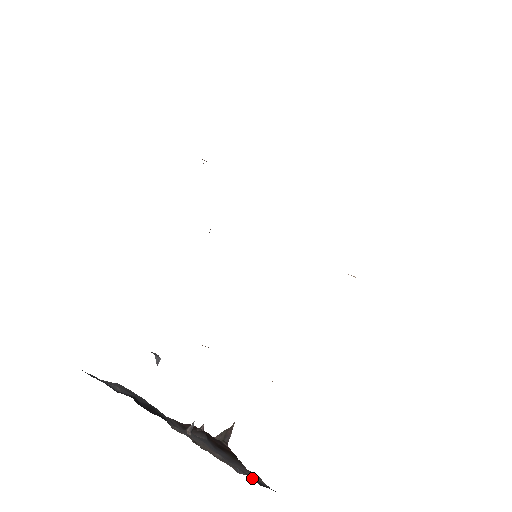
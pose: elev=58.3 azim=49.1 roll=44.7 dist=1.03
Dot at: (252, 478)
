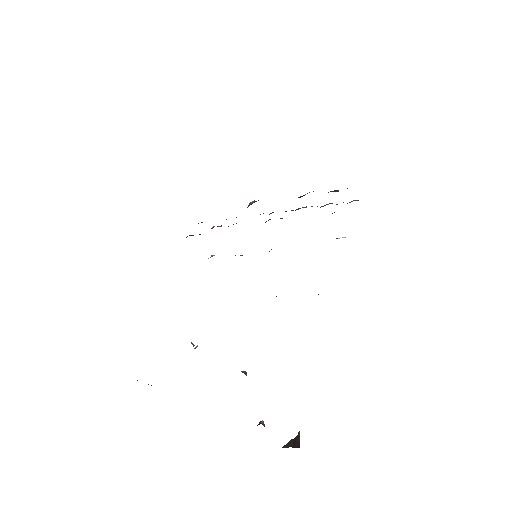
Dot at: occluded
